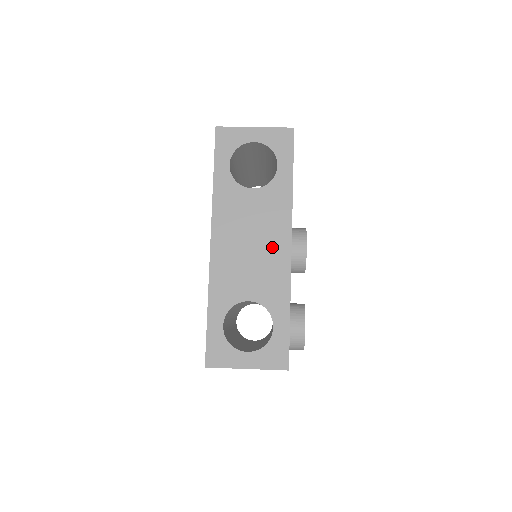
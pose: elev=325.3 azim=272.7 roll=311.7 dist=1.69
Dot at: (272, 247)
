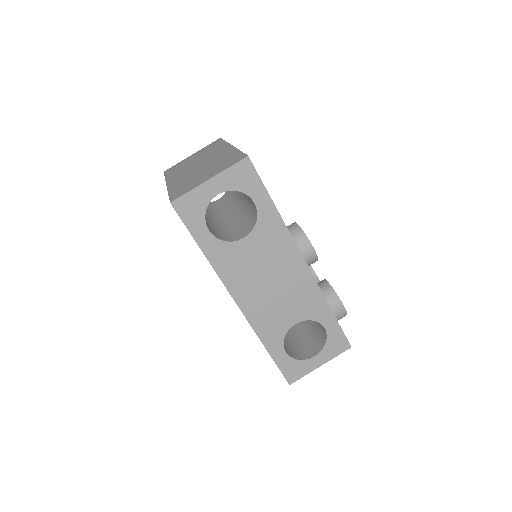
Dot at: (290, 274)
